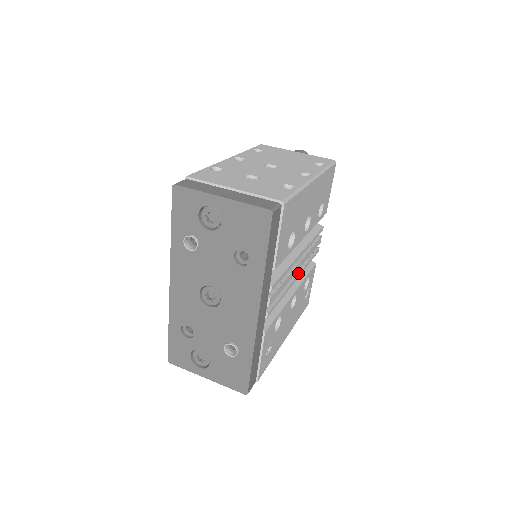
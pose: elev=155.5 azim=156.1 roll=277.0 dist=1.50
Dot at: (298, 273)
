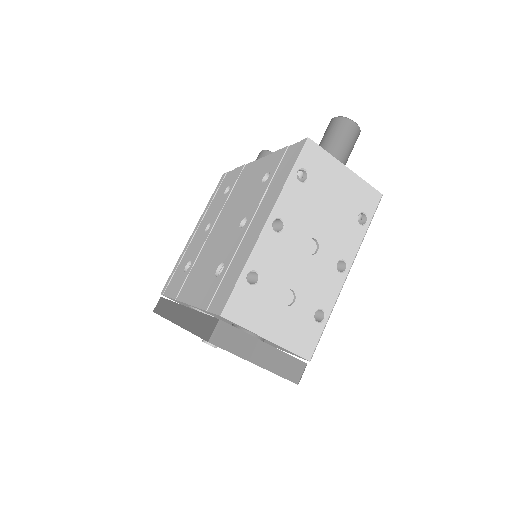
Dot at: occluded
